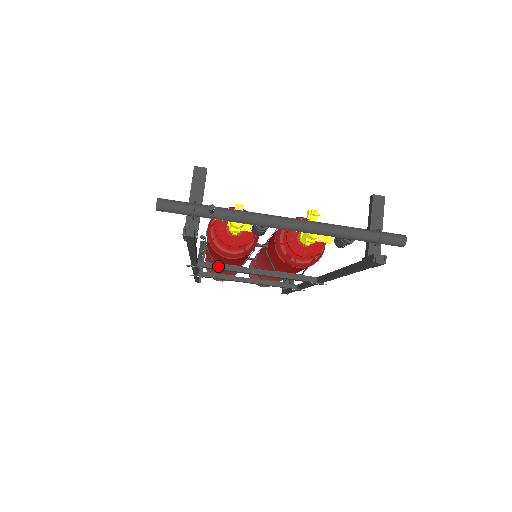
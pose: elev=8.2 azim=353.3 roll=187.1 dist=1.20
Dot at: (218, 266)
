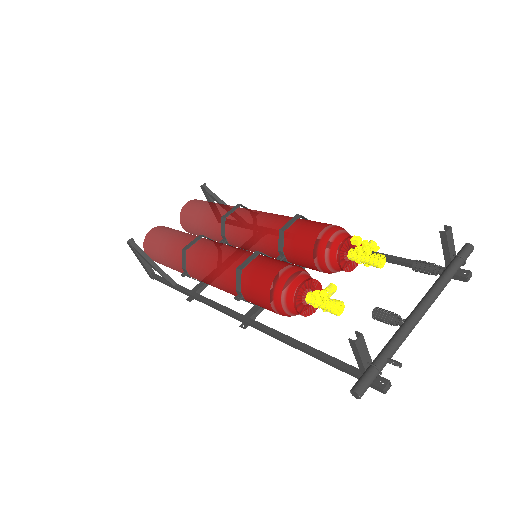
Dot at: occluded
